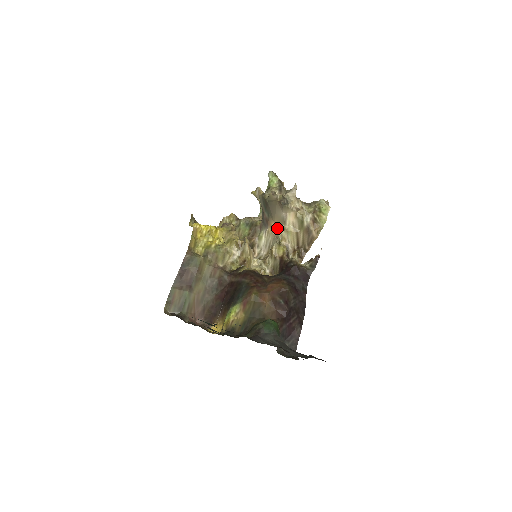
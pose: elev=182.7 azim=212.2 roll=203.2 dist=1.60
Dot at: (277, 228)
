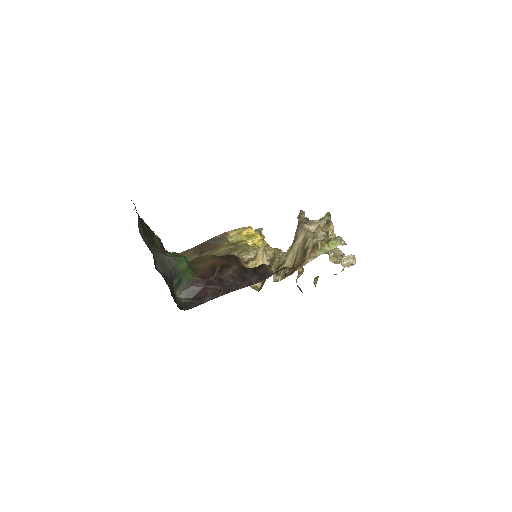
Dot at: (290, 246)
